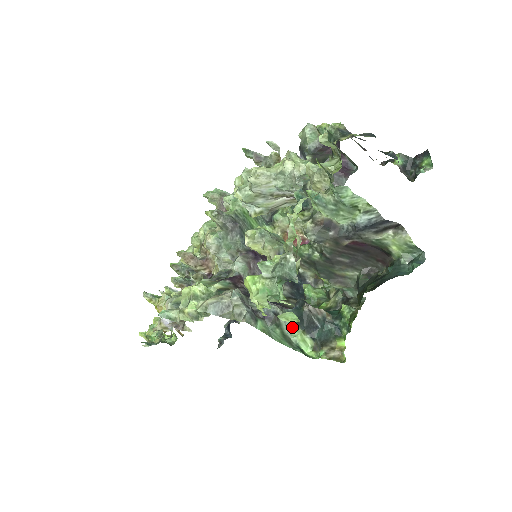
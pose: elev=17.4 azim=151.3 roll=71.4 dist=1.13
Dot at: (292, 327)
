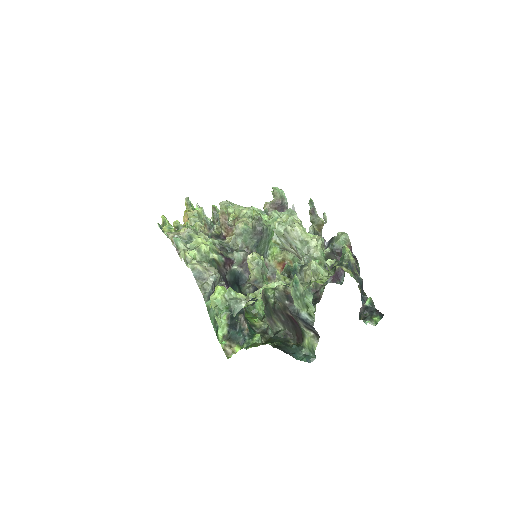
Dot at: (225, 316)
